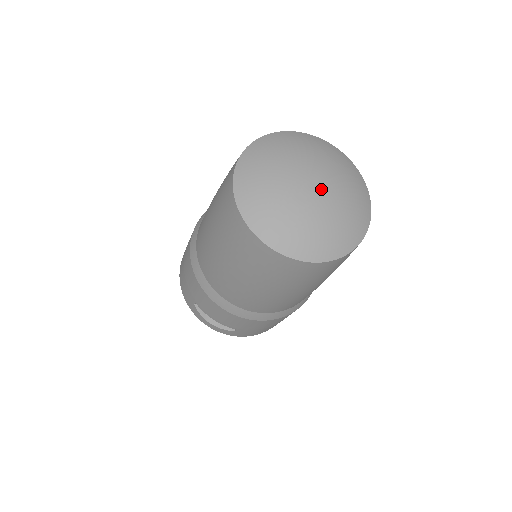
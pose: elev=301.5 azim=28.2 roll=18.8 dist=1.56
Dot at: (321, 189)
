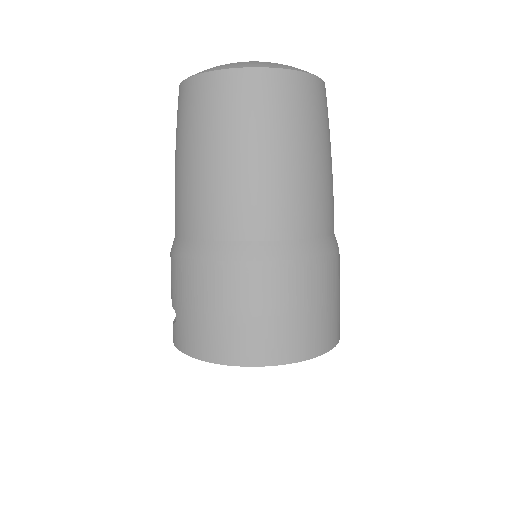
Dot at: occluded
